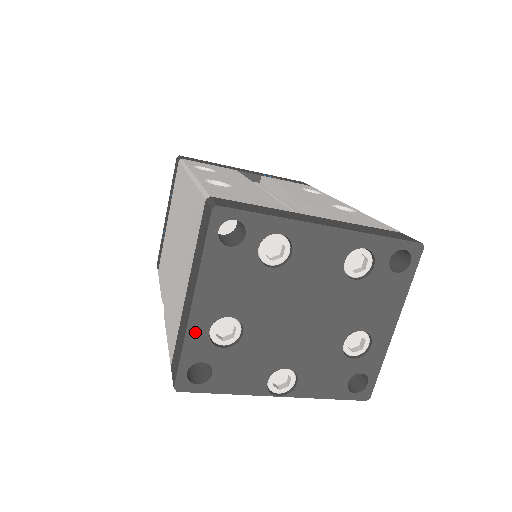
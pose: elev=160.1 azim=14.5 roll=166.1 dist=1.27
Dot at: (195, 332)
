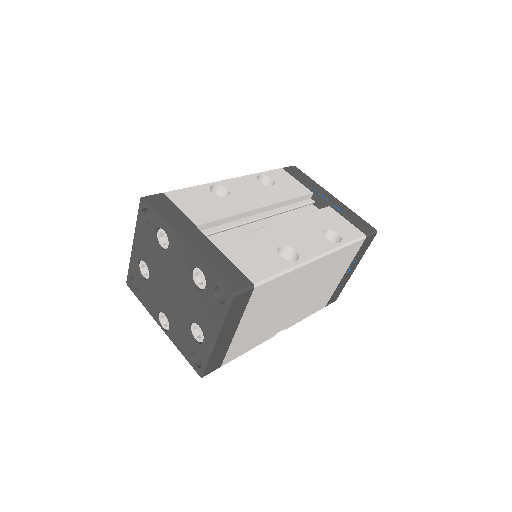
Dot at: (134, 259)
